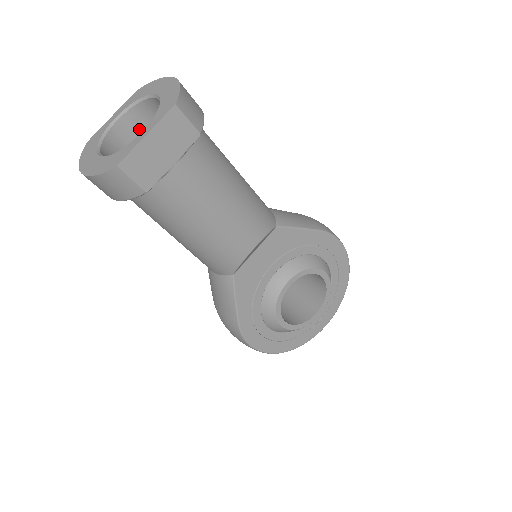
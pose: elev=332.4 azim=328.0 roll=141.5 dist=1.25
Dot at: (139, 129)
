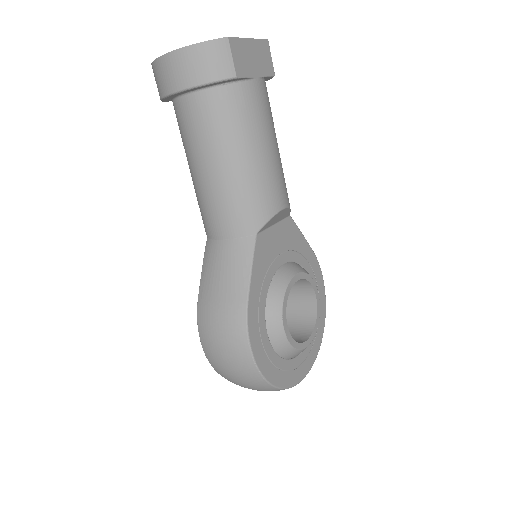
Dot at: occluded
